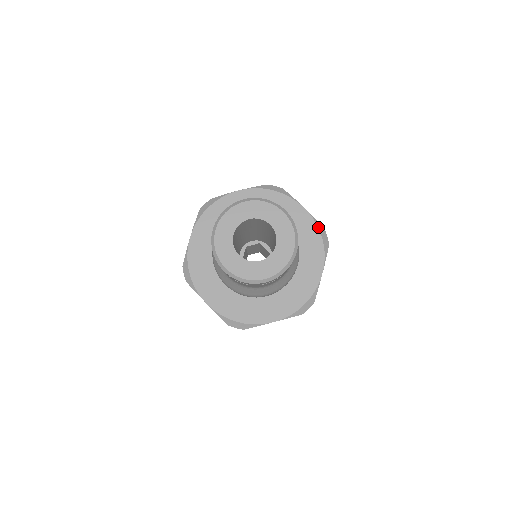
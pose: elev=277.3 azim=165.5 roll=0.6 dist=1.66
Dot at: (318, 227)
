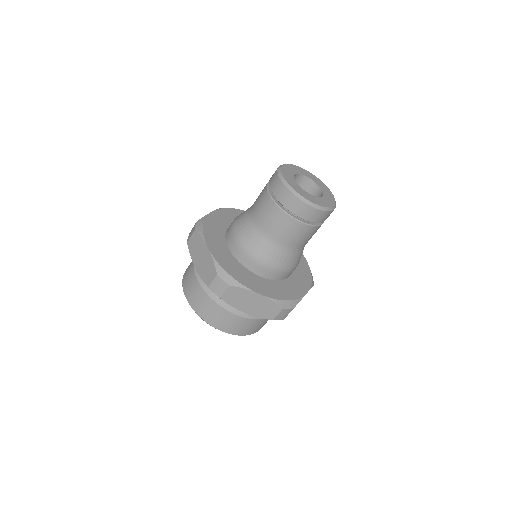
Dot at: occluded
